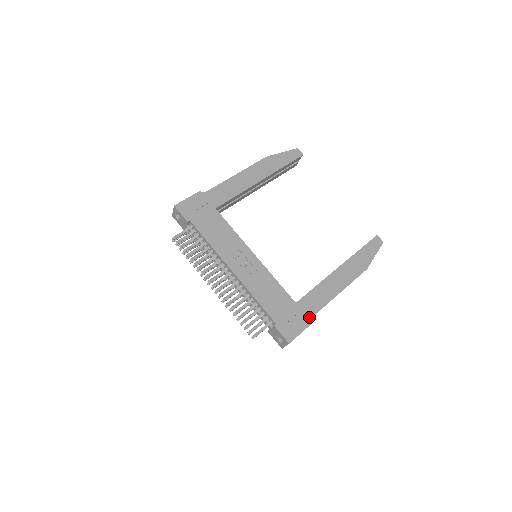
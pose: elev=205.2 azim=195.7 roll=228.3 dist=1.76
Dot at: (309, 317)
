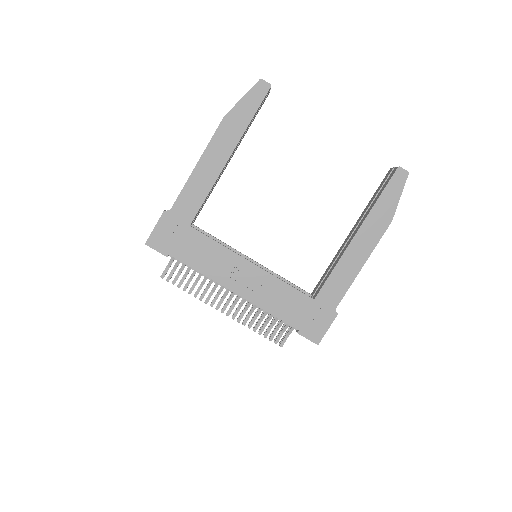
Dot at: (333, 309)
